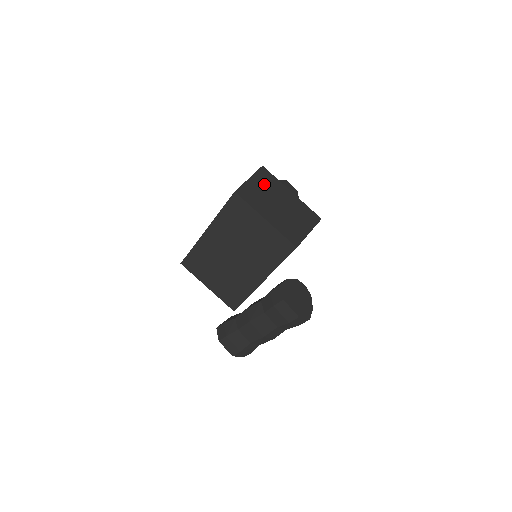
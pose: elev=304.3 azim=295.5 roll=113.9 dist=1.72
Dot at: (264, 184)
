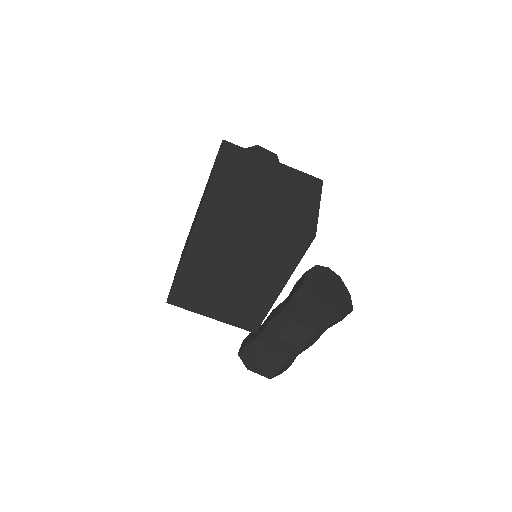
Dot at: (236, 165)
